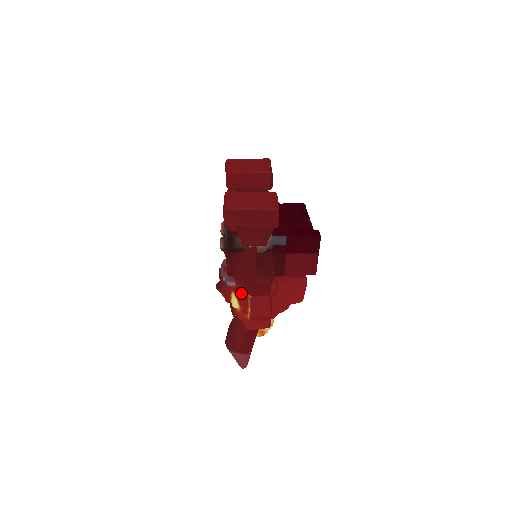
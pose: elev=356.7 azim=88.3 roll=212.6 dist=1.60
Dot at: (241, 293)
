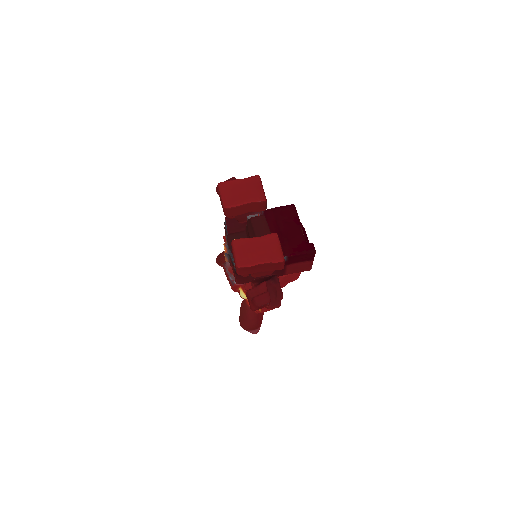
Dot at: occluded
